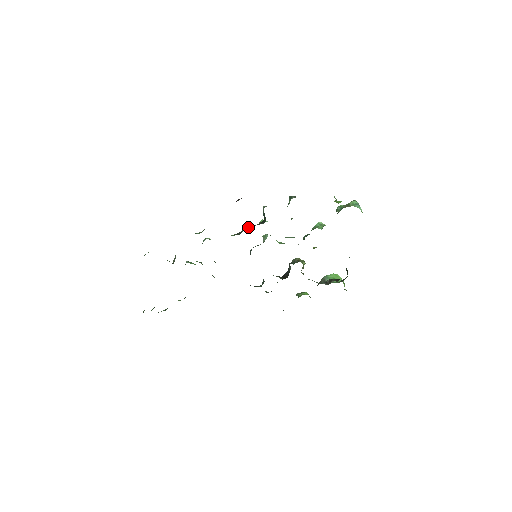
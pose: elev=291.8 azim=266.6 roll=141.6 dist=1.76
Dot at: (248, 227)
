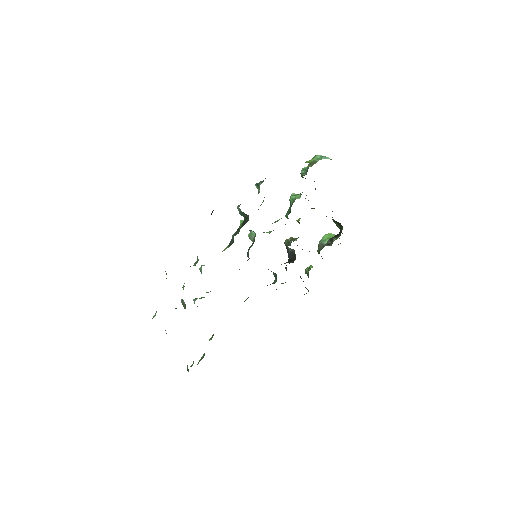
Dot at: (238, 232)
